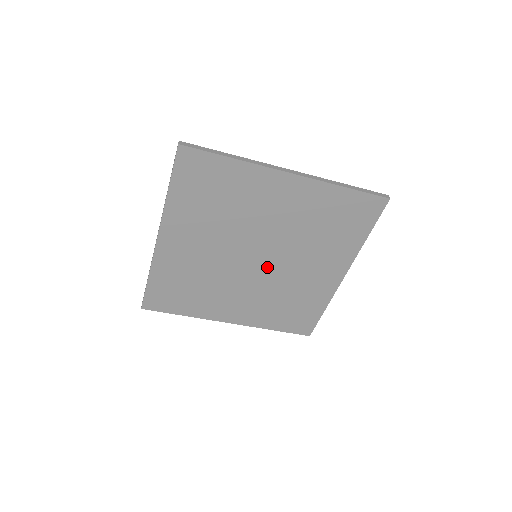
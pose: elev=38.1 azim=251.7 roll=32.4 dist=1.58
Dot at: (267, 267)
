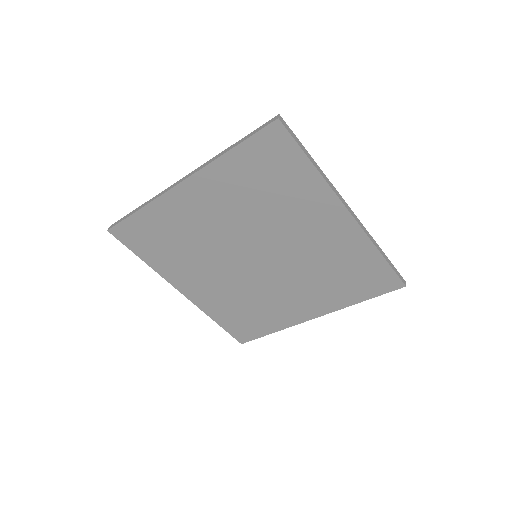
Dot at: (274, 258)
